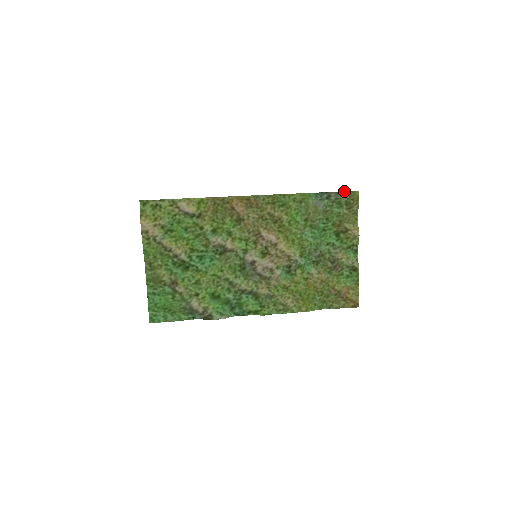
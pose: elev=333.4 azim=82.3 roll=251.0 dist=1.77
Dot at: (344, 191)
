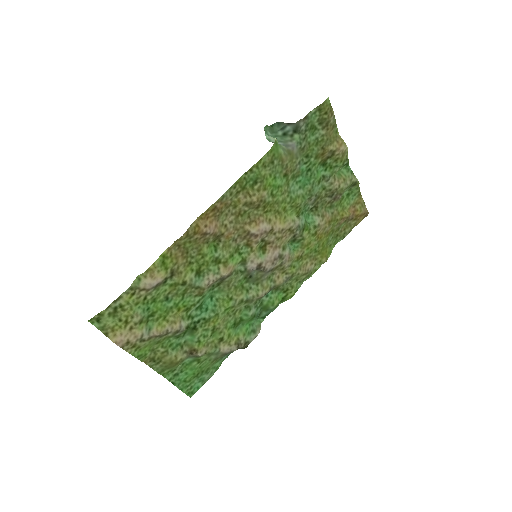
Dot at: occluded
